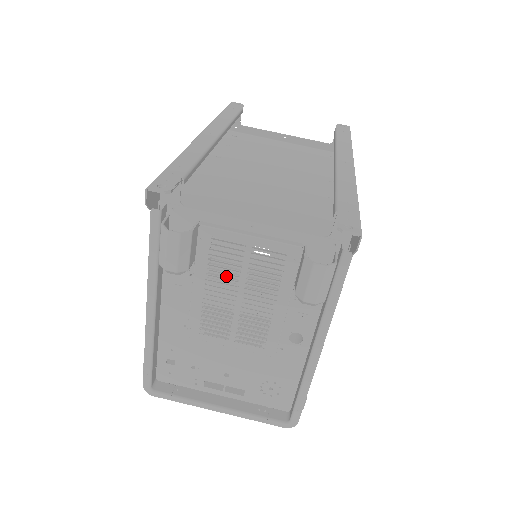
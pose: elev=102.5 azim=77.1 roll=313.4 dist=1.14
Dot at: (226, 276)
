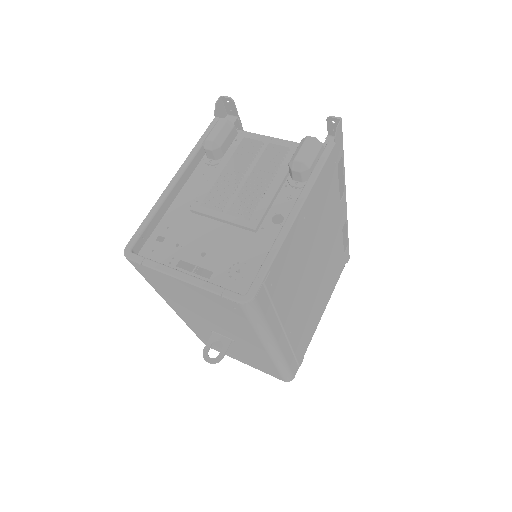
Dot at: occluded
